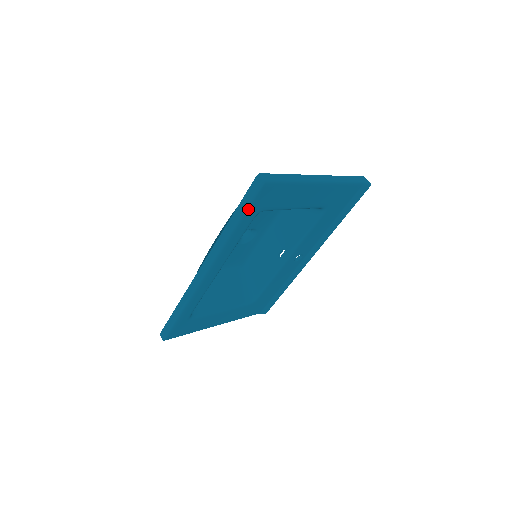
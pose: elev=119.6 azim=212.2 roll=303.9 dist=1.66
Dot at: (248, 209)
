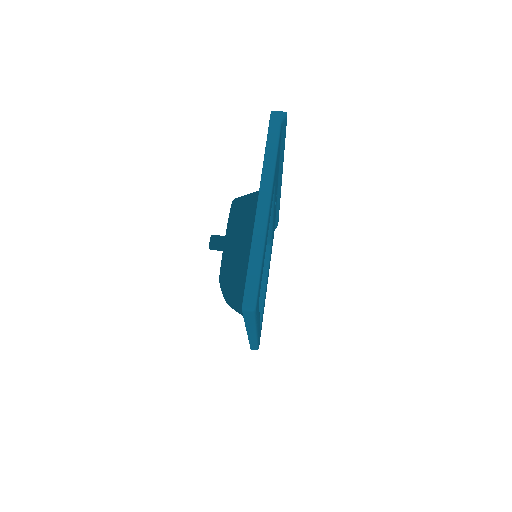
Dot at: (256, 316)
